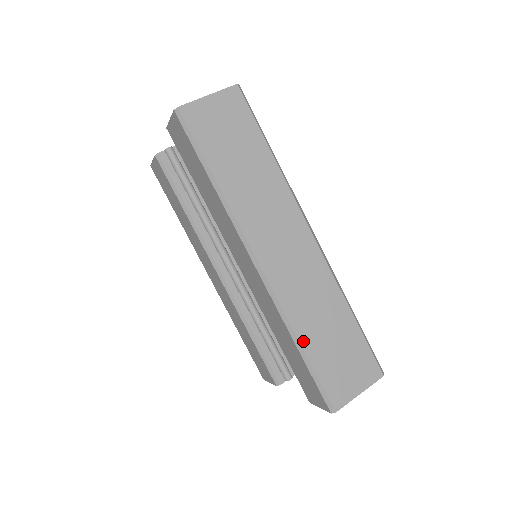
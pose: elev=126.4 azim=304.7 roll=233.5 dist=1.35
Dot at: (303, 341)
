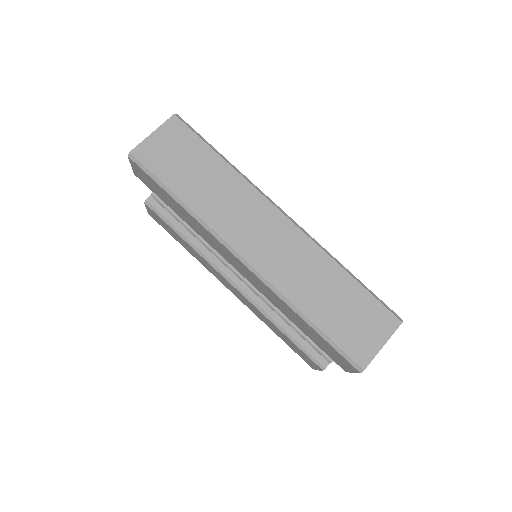
Dot at: (308, 313)
